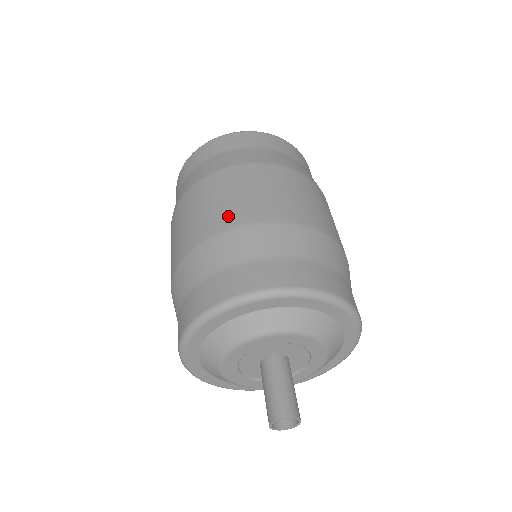
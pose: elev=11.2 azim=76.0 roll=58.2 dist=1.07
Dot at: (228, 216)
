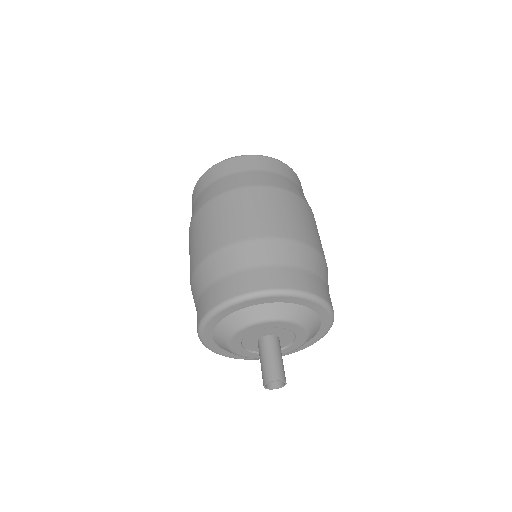
Dot at: (192, 263)
